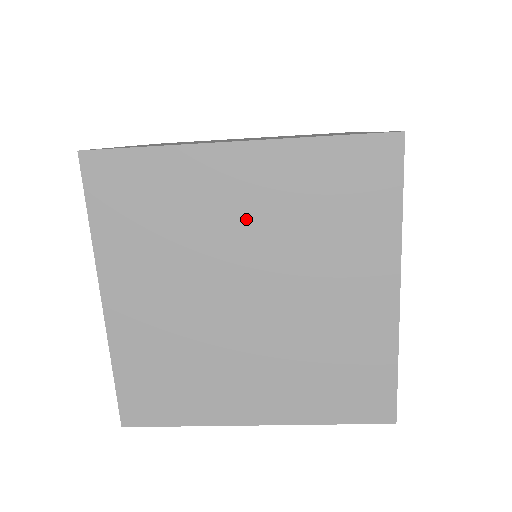
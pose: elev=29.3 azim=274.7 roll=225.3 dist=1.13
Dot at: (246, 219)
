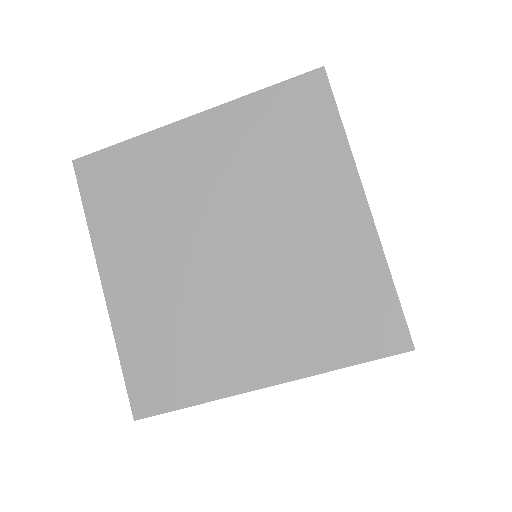
Dot at: (212, 176)
